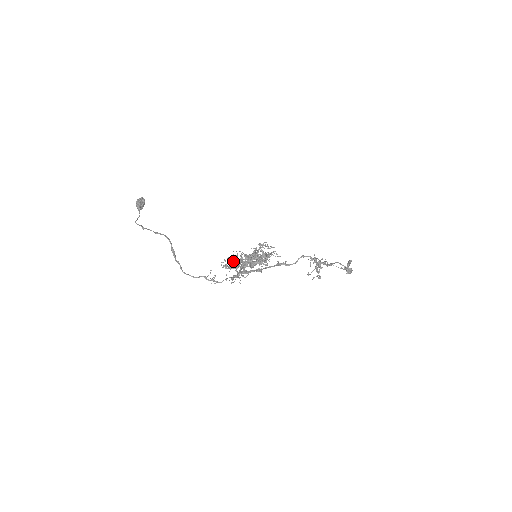
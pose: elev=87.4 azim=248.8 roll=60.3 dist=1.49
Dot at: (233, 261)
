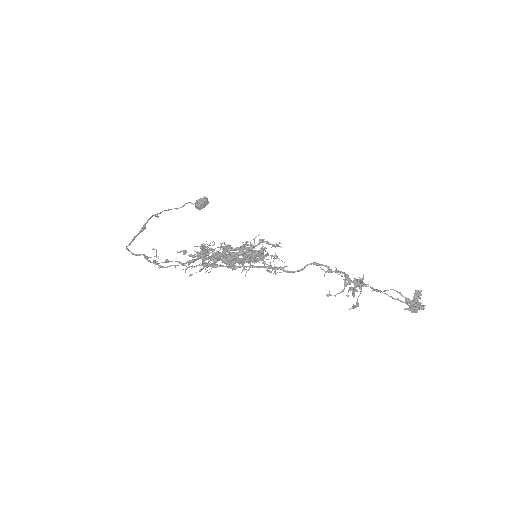
Dot at: (214, 254)
